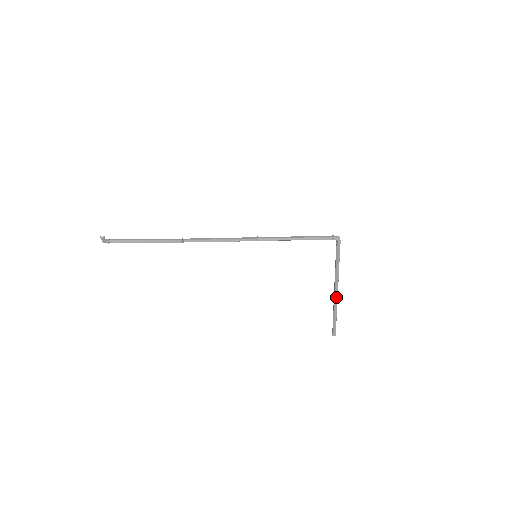
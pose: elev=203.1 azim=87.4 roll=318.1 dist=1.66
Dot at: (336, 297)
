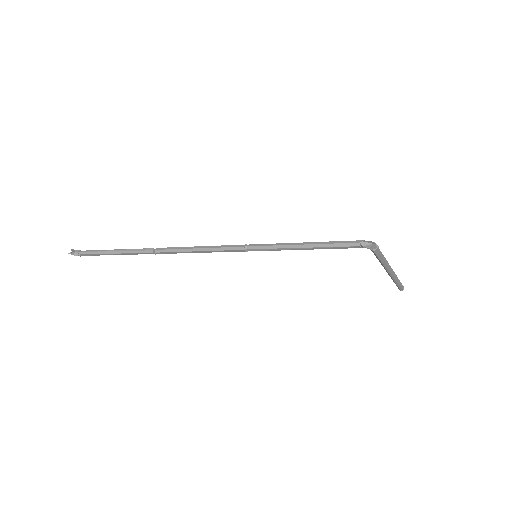
Dot at: (391, 275)
